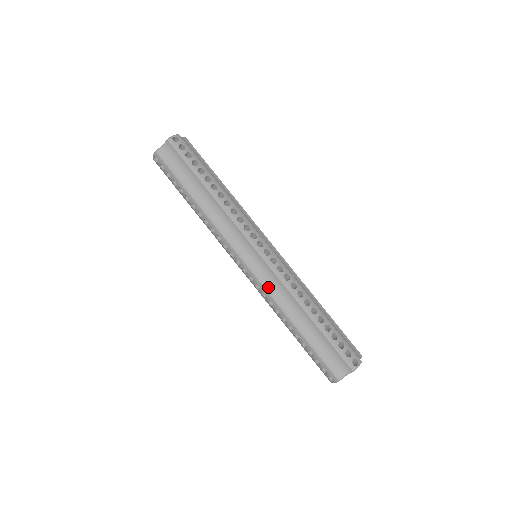
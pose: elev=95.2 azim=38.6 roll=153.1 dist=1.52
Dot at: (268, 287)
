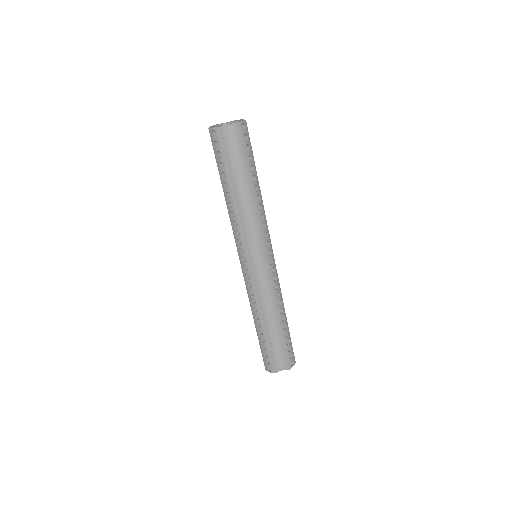
Dot at: (259, 289)
